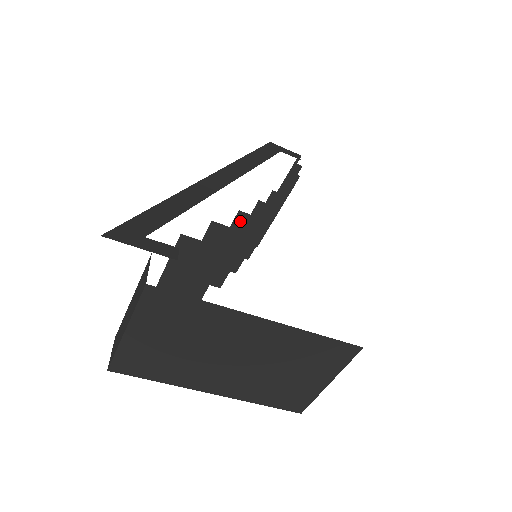
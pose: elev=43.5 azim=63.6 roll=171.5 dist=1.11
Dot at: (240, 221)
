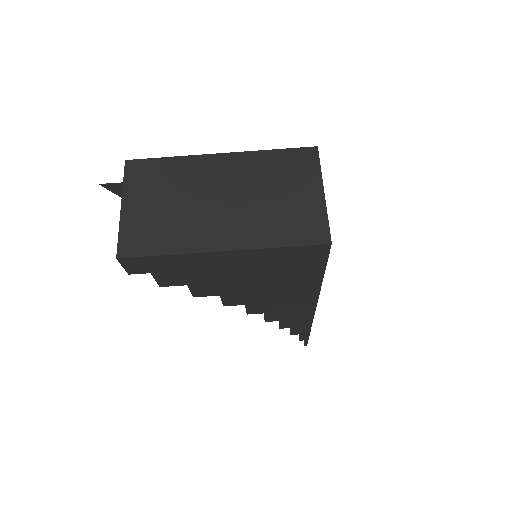
Dot at: occluded
